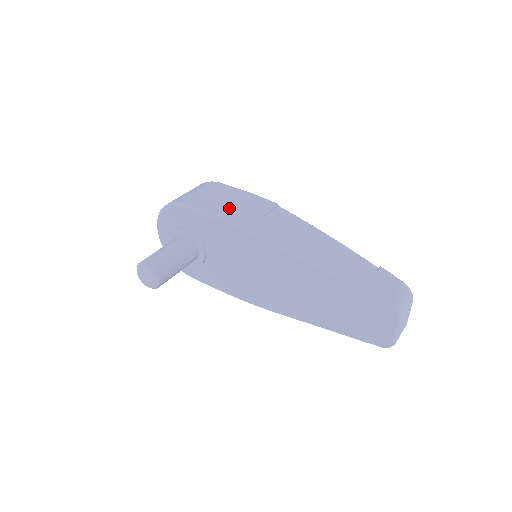
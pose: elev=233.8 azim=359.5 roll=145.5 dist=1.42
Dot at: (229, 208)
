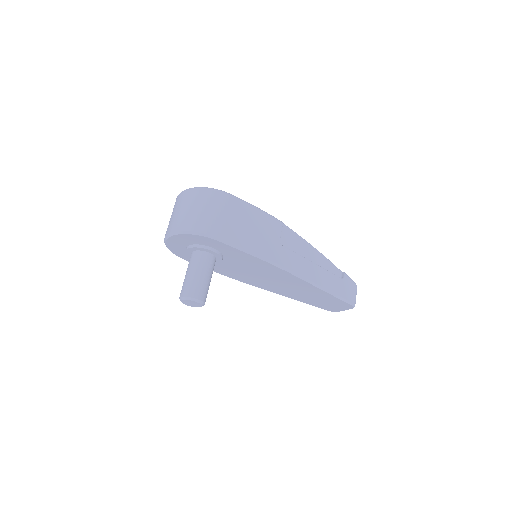
Dot at: (256, 239)
